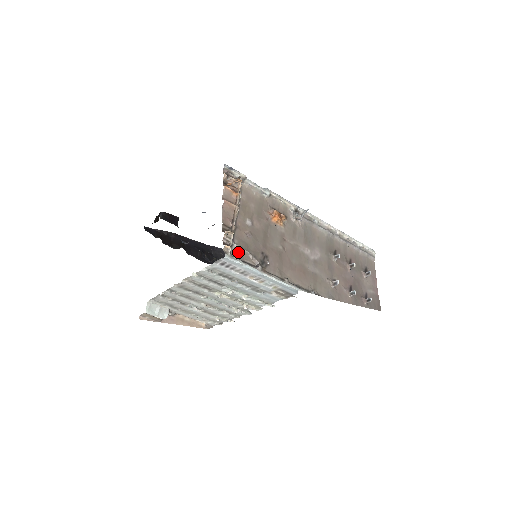
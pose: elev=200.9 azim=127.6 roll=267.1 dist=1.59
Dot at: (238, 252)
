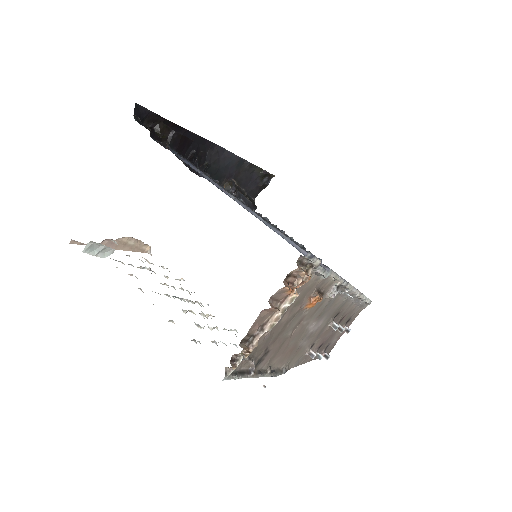
Dot at: (241, 362)
